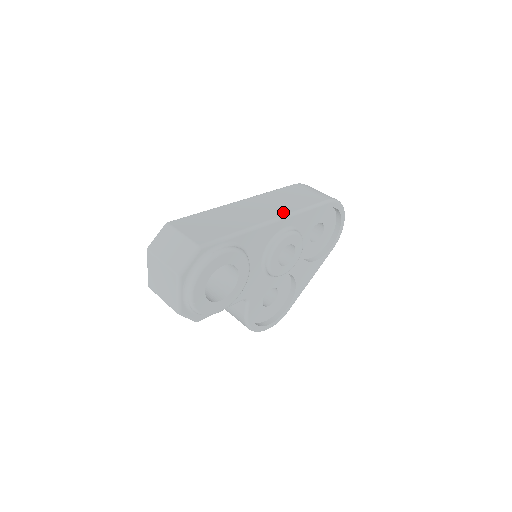
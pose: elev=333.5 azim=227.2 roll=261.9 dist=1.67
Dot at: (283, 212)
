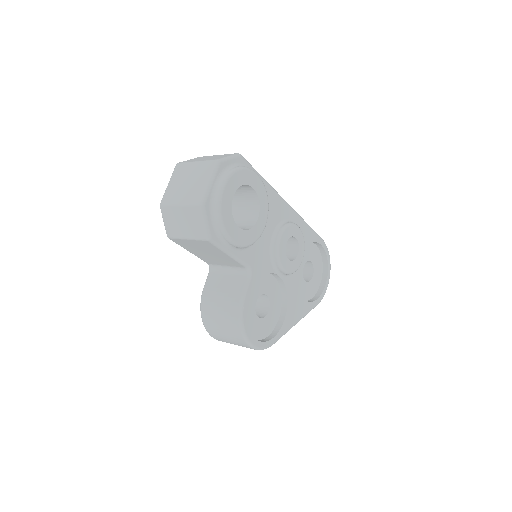
Dot at: occluded
